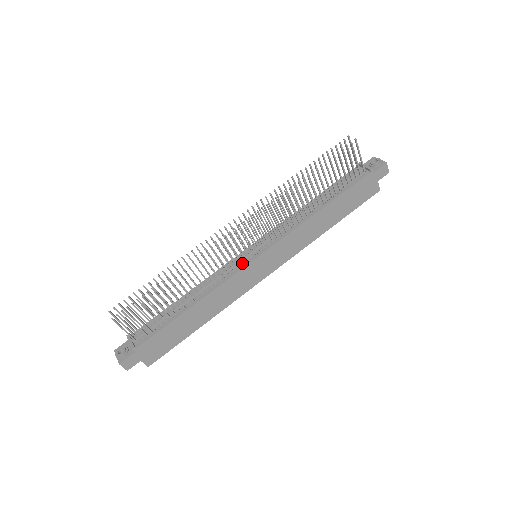
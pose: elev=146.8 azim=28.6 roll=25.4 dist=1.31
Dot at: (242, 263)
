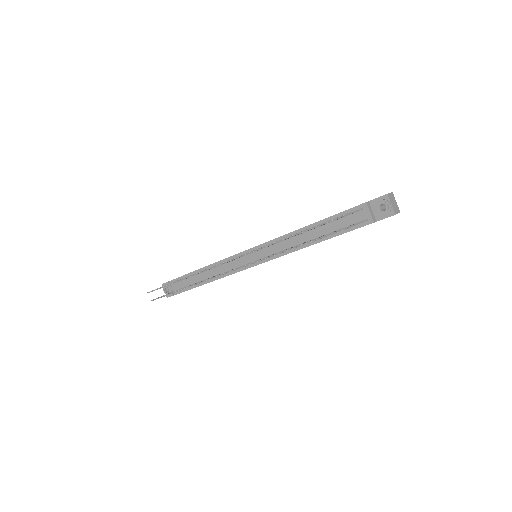
Dot at: occluded
